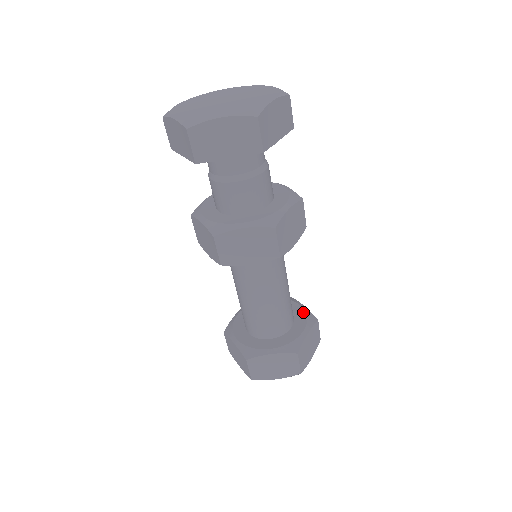
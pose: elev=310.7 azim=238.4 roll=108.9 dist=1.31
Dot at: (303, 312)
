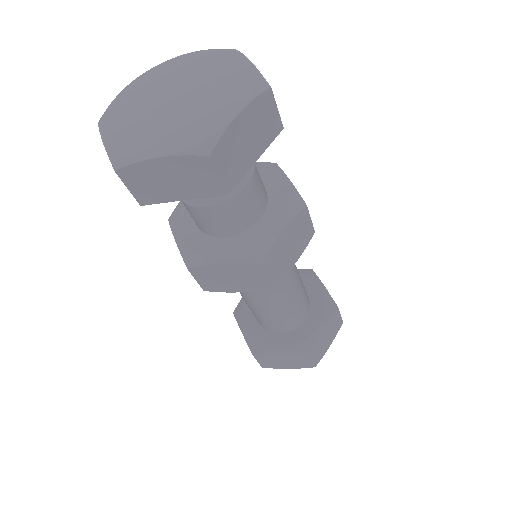
Dot at: (321, 298)
